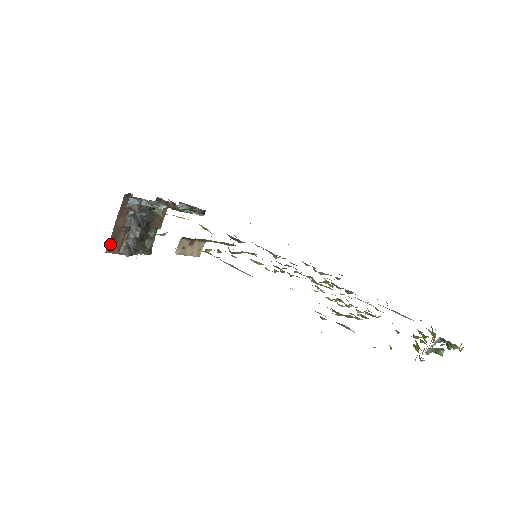
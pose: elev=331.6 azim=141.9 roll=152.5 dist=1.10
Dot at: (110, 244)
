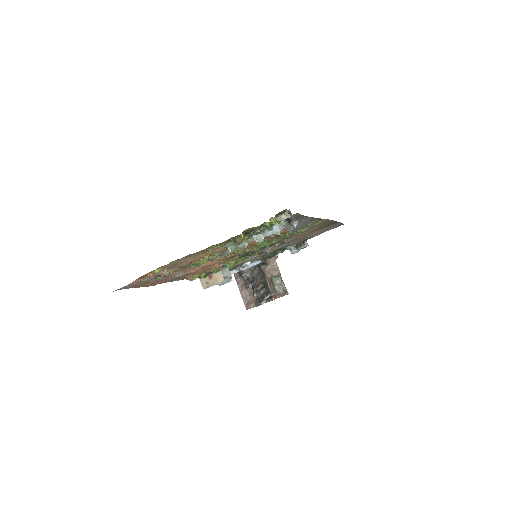
Dot at: (246, 303)
